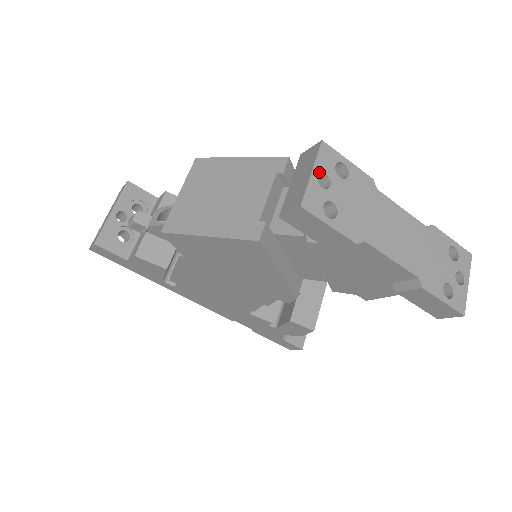
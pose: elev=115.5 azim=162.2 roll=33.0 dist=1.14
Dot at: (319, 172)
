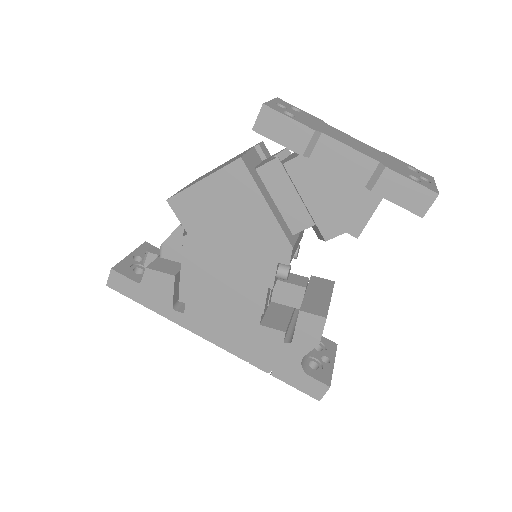
Dot at: (276, 103)
